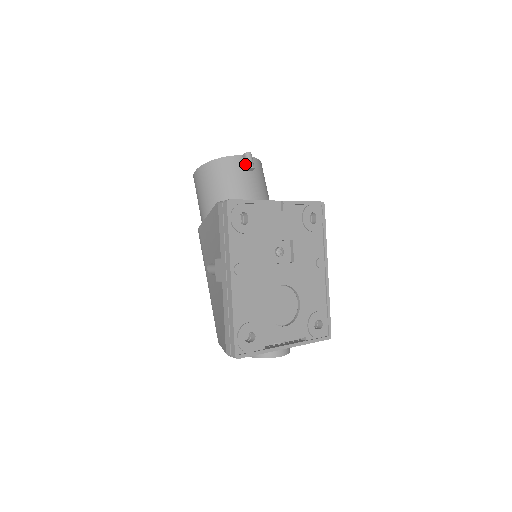
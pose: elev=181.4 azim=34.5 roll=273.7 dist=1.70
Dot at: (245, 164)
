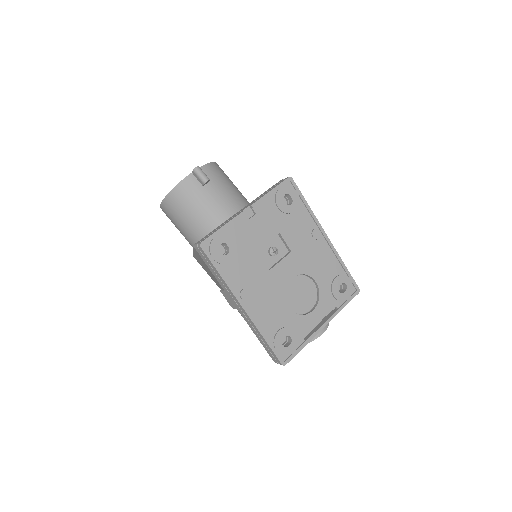
Dot at: (199, 180)
